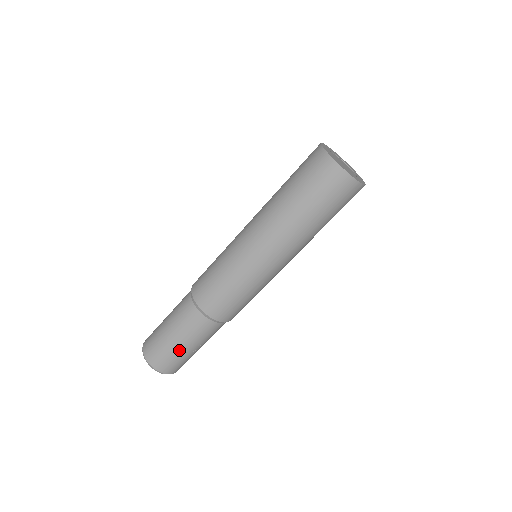
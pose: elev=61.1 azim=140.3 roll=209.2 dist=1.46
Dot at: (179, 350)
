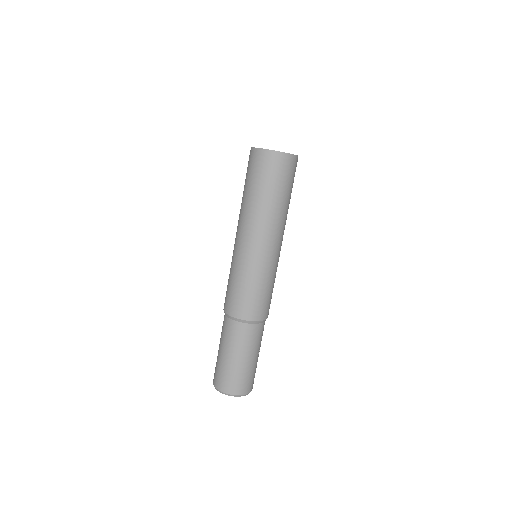
Dot at: (249, 365)
